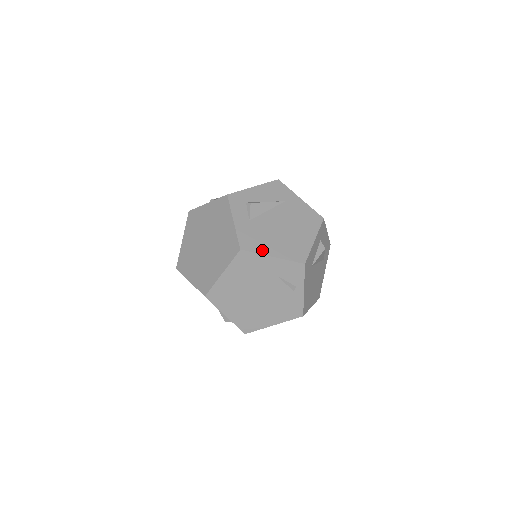
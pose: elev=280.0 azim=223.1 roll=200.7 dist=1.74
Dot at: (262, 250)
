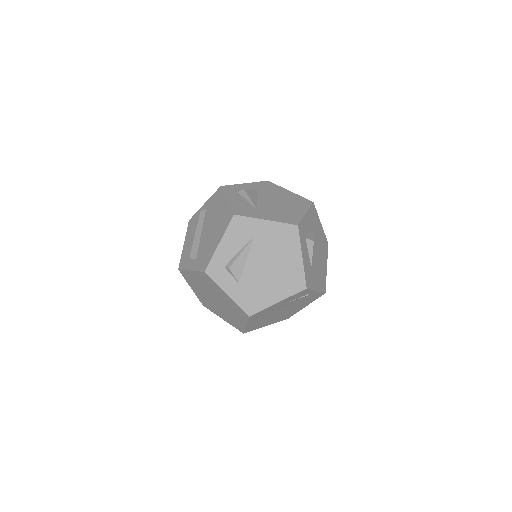
Dot at: (266, 303)
